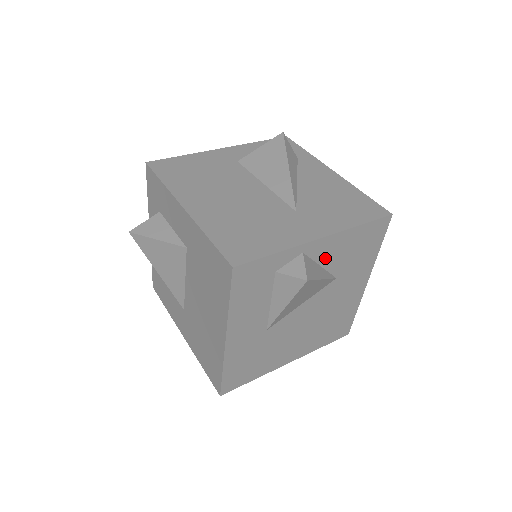
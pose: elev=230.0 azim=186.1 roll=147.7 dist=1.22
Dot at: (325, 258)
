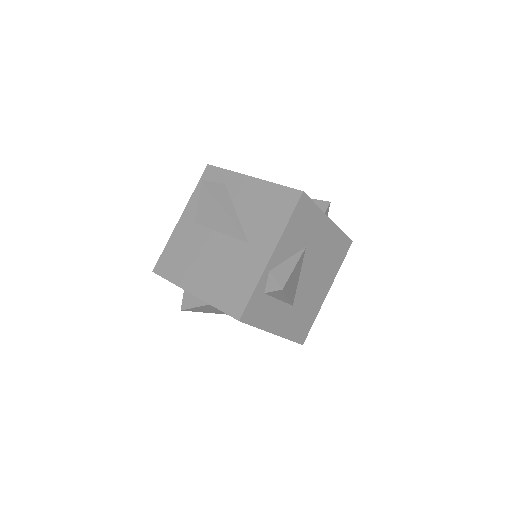
Dot at: (286, 254)
